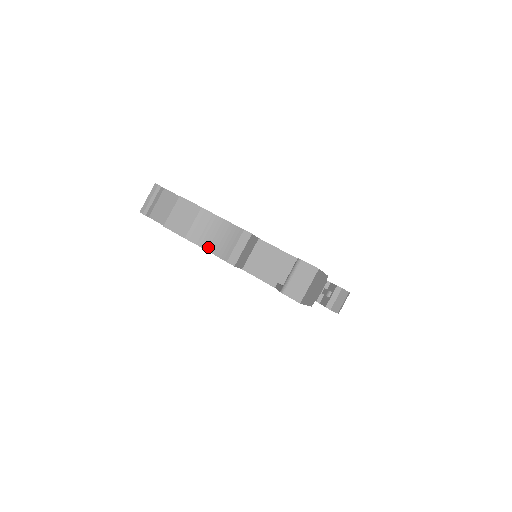
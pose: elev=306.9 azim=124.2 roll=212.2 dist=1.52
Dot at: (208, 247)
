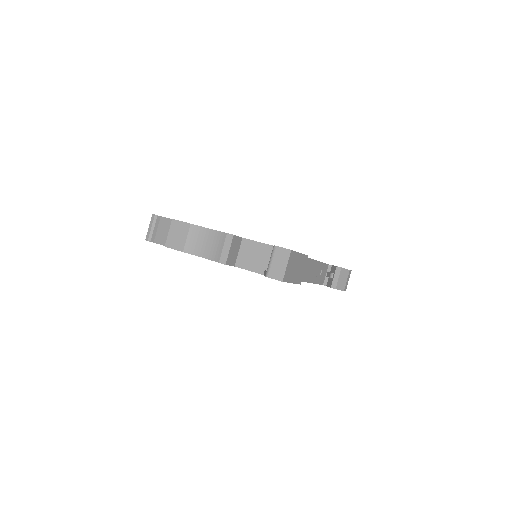
Dot at: (203, 254)
